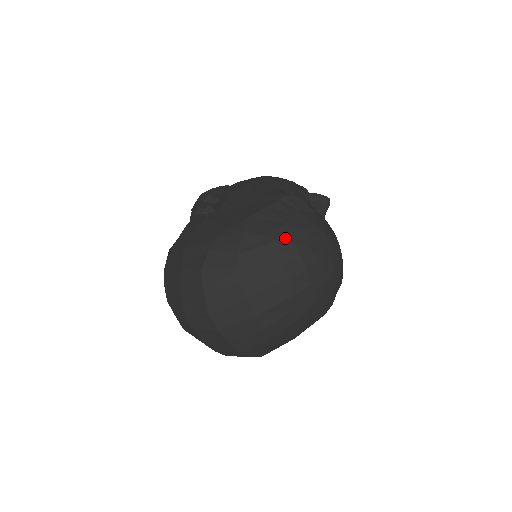
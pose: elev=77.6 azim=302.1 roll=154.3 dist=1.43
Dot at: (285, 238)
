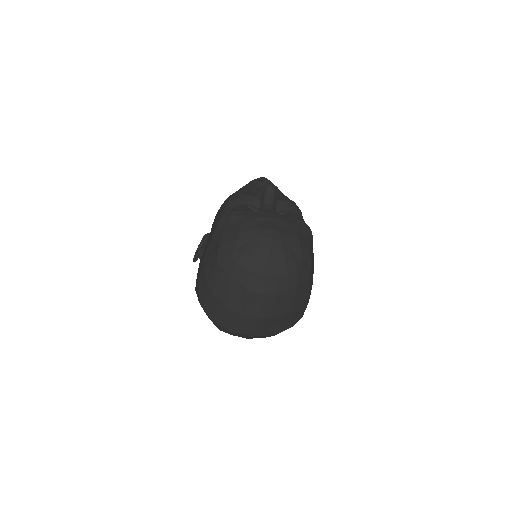
Dot at: (222, 257)
